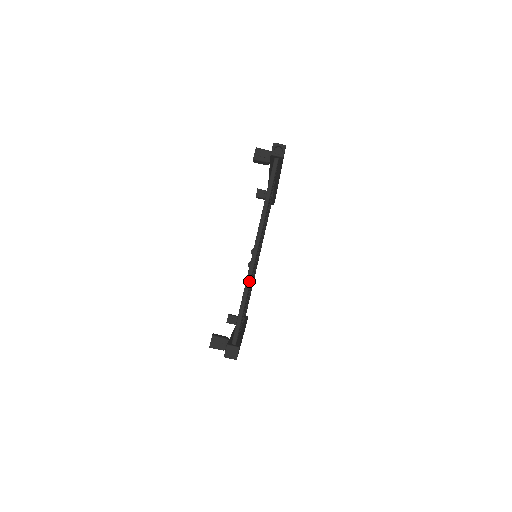
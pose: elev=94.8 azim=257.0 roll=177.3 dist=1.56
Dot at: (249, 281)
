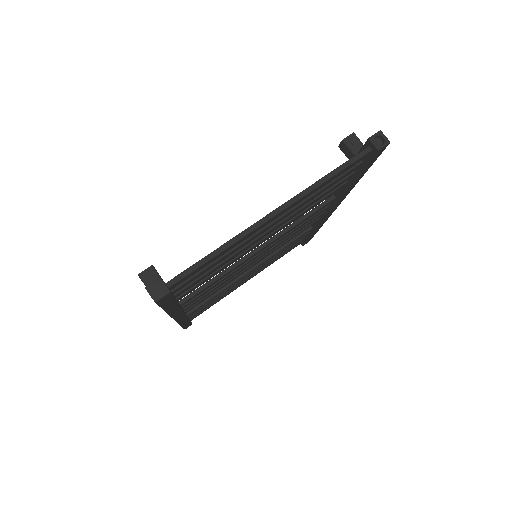
Dot at: (242, 236)
